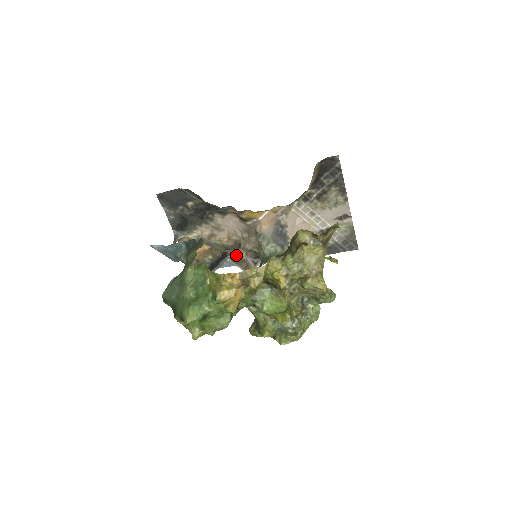
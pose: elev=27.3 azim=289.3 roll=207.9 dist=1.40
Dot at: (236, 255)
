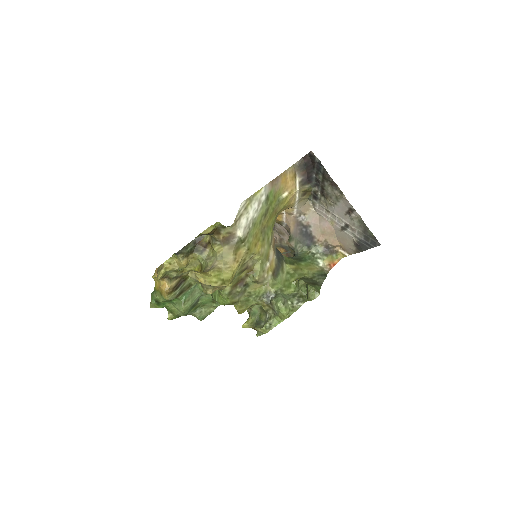
Dot at: occluded
